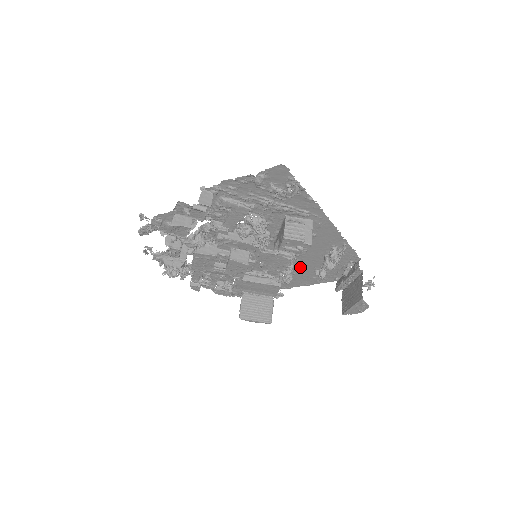
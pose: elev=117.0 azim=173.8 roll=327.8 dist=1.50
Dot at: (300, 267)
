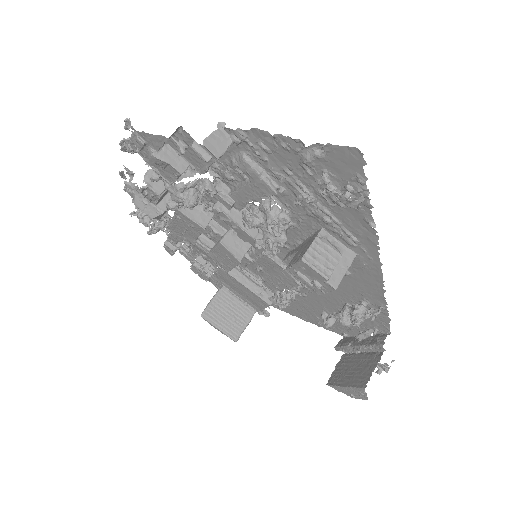
Dot at: (306, 297)
